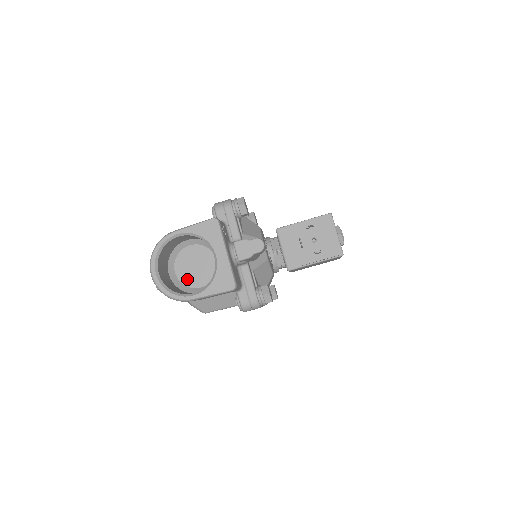
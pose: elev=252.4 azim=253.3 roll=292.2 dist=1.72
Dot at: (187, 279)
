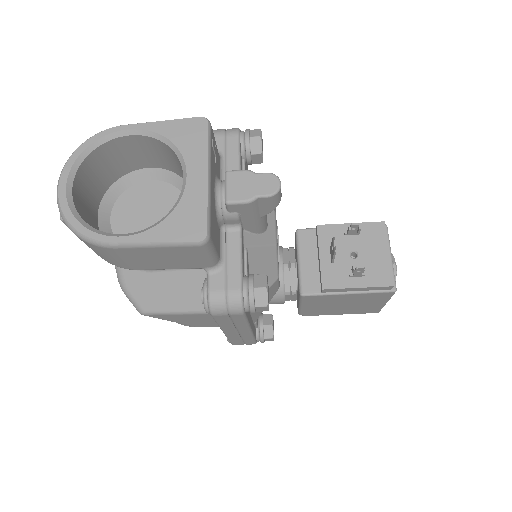
Dot at: (127, 232)
